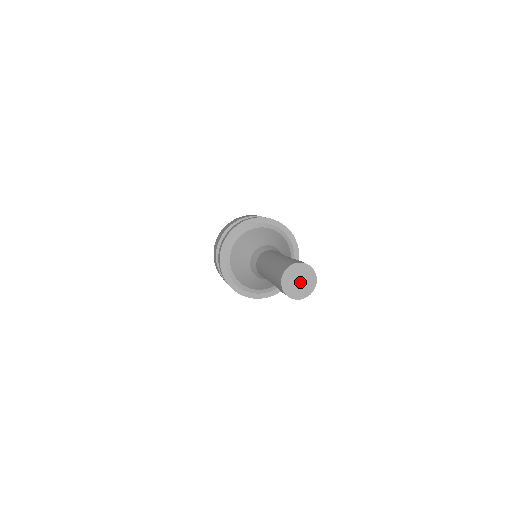
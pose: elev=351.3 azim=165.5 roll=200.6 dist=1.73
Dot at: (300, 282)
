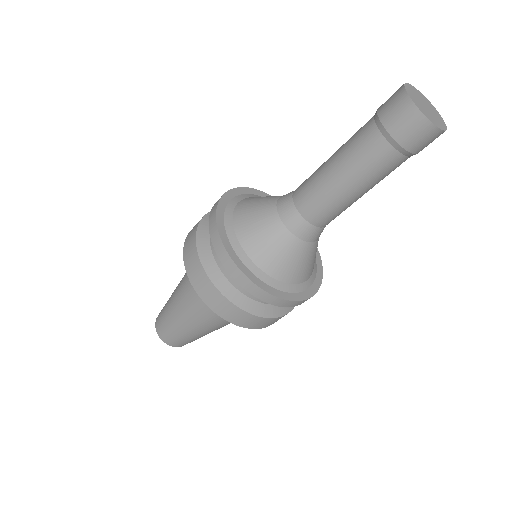
Dot at: (427, 108)
